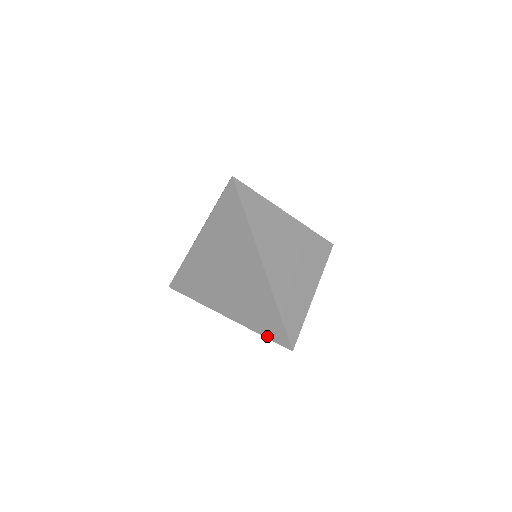
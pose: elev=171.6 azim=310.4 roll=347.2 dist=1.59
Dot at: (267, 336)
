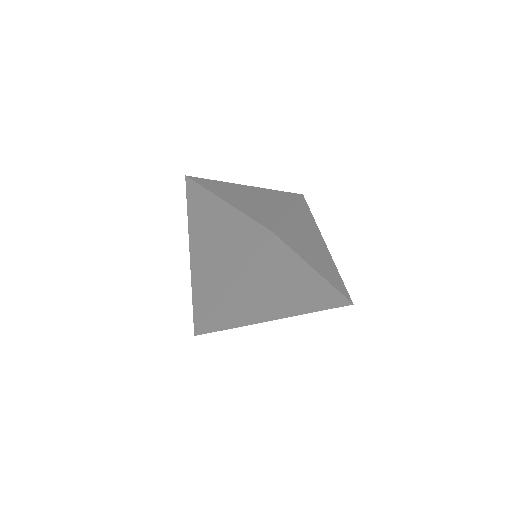
Dot at: (254, 253)
